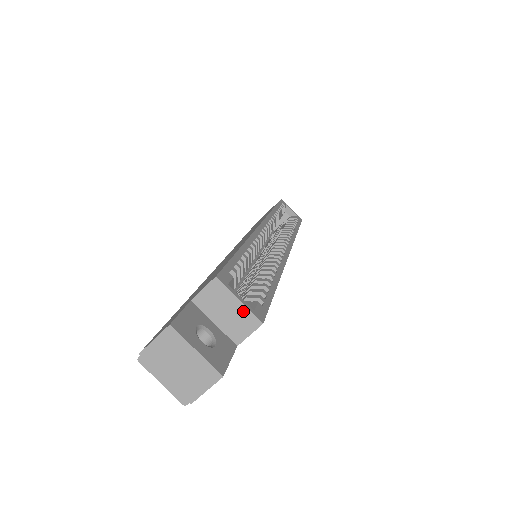
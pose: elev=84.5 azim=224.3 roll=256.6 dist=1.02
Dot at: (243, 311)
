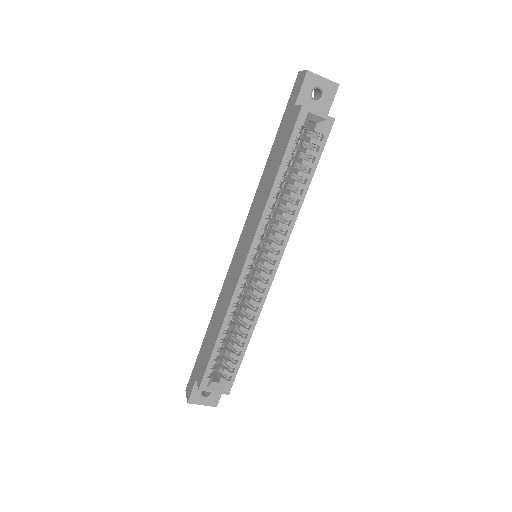
Dot at: (218, 392)
